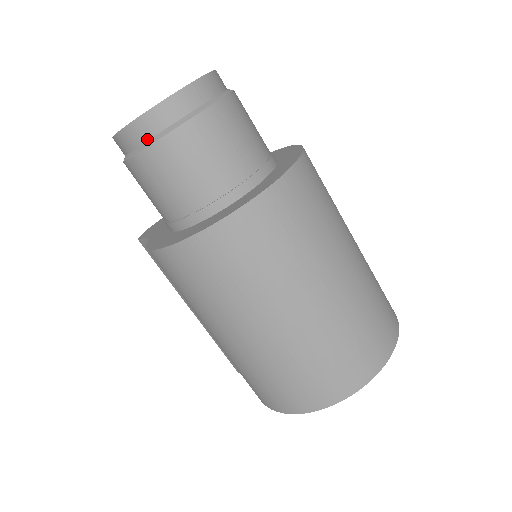
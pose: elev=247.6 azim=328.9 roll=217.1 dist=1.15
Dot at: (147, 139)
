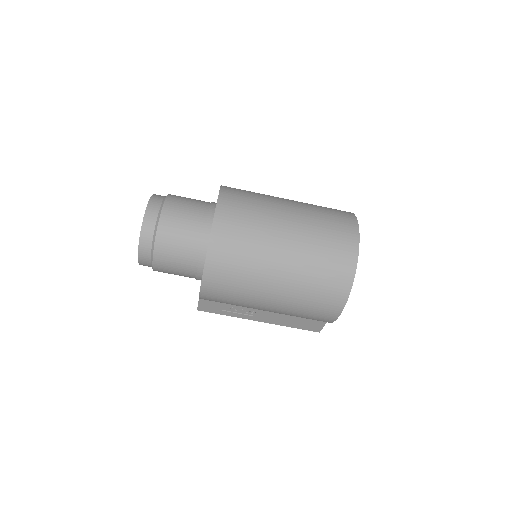
Dot at: (151, 243)
